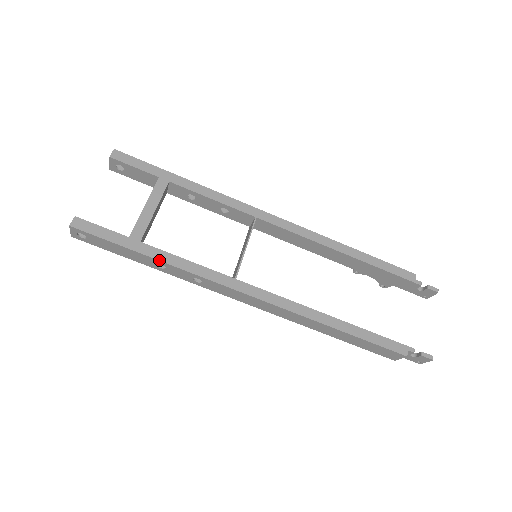
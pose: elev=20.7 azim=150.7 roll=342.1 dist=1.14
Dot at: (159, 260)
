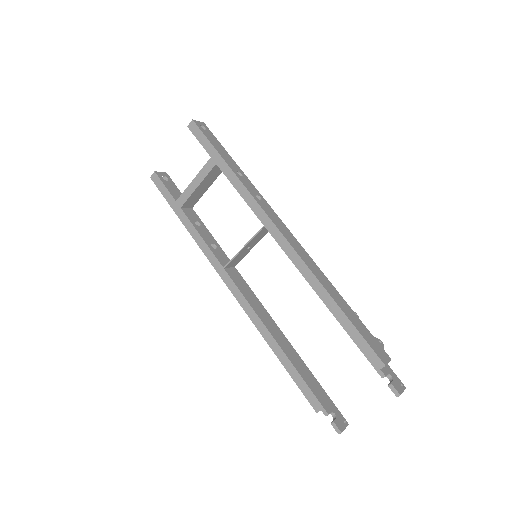
Dot at: (185, 227)
